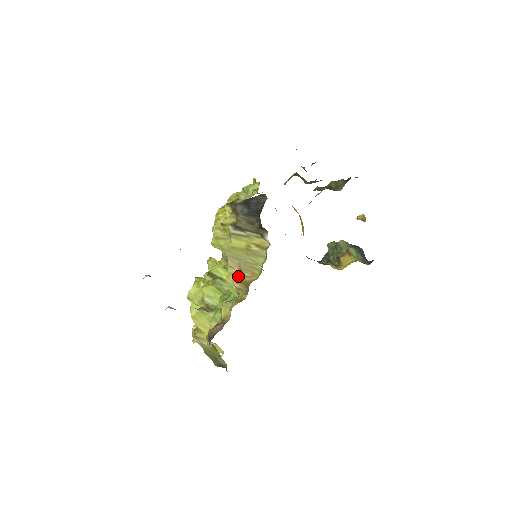
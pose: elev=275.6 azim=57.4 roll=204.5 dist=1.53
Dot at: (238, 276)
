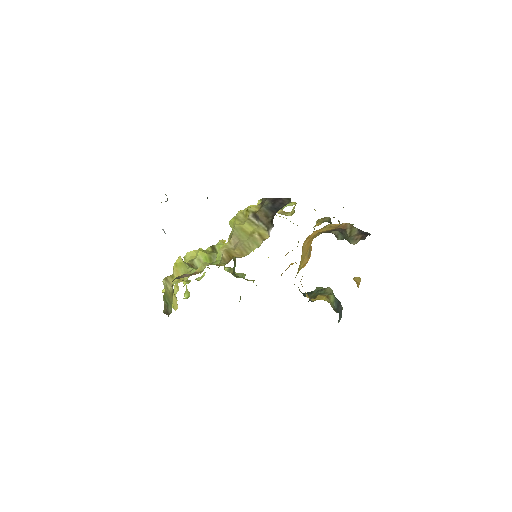
Dot at: (230, 250)
